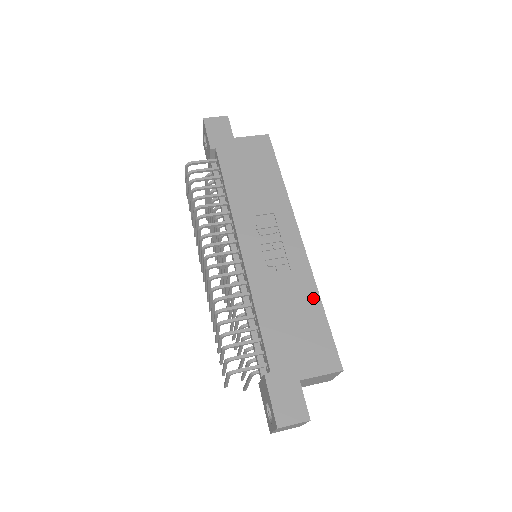
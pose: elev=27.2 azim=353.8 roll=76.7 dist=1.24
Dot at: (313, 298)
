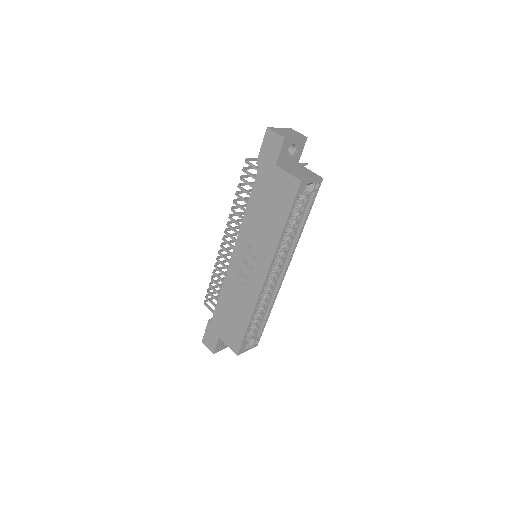
Dot at: (247, 315)
